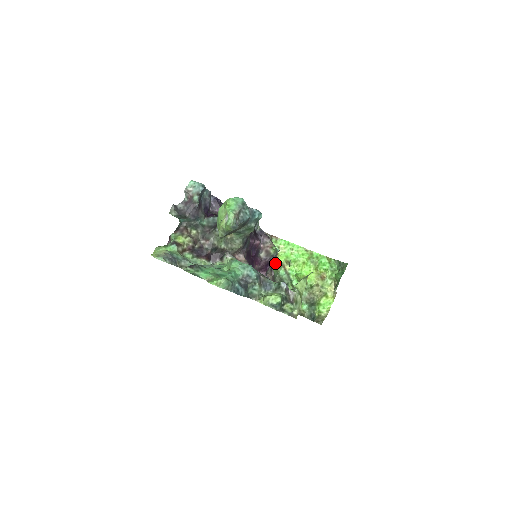
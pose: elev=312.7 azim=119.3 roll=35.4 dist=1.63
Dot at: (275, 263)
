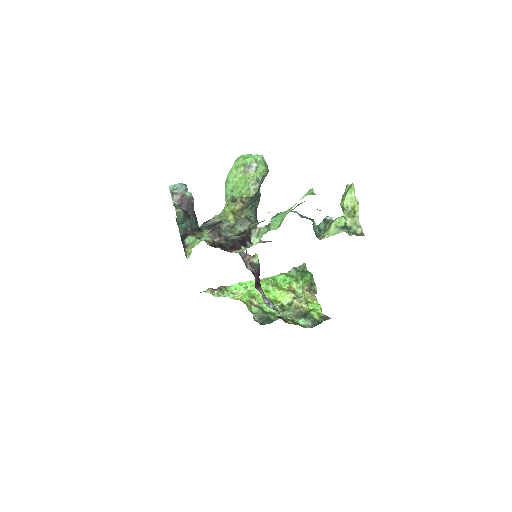
Dot at: (244, 303)
